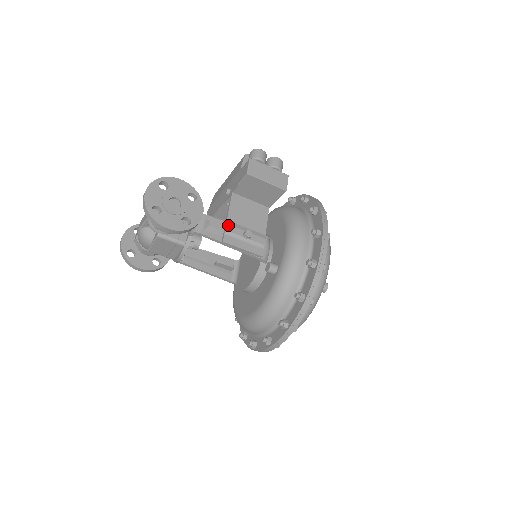
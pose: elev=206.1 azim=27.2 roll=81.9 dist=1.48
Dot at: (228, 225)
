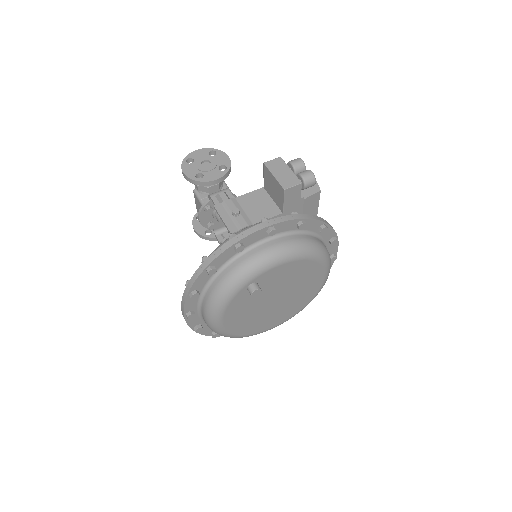
Dot at: (230, 199)
